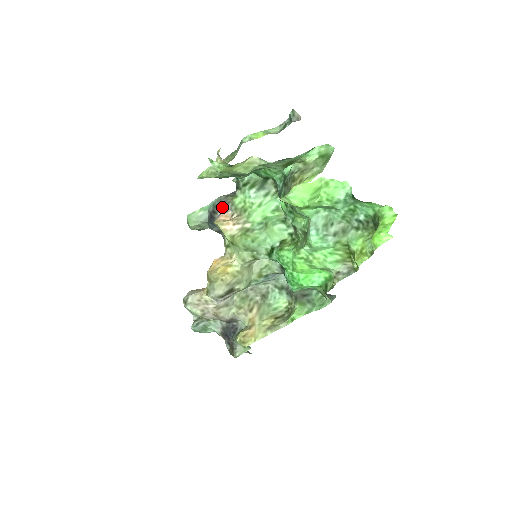
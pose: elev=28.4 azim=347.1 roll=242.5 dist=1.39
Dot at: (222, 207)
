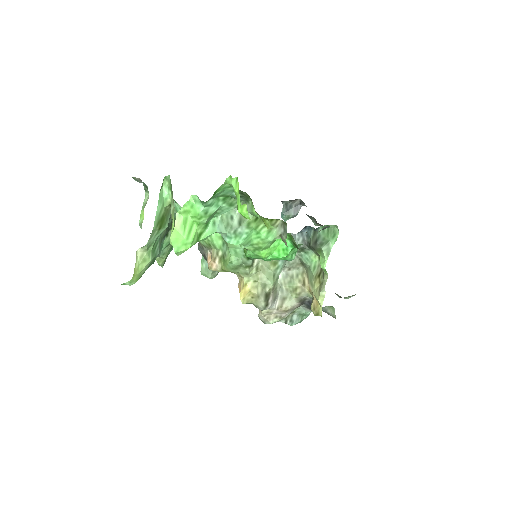
Dot at: (204, 253)
